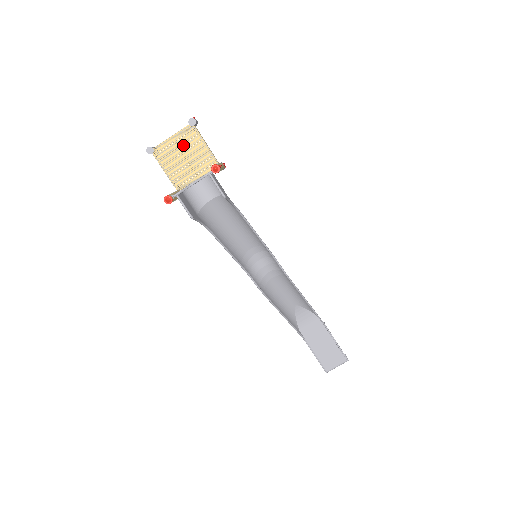
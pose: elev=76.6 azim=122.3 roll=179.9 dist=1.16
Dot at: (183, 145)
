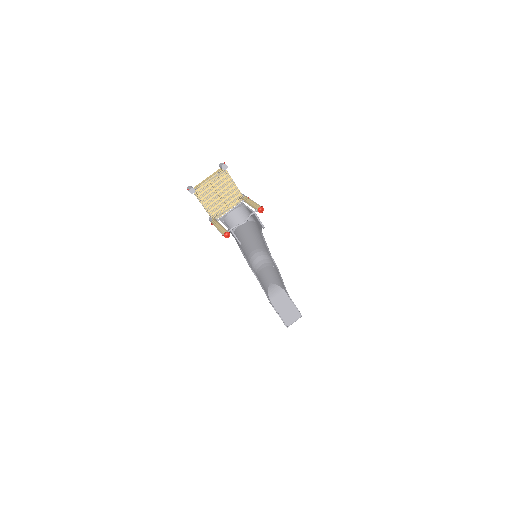
Dot at: (218, 185)
